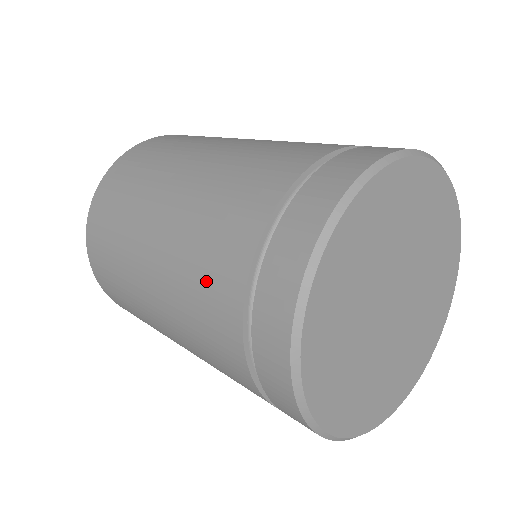
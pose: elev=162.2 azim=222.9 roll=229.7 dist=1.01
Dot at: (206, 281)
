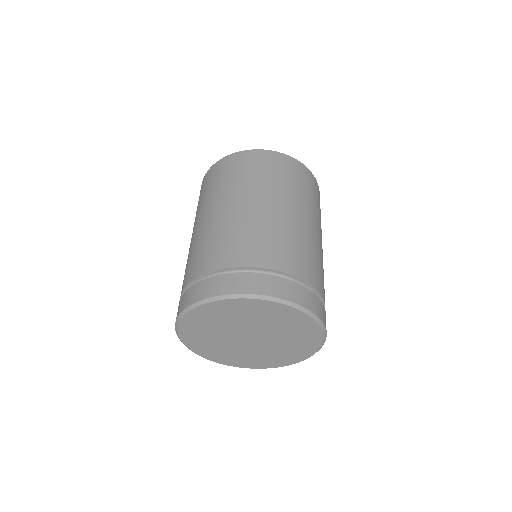
Dot at: (201, 255)
